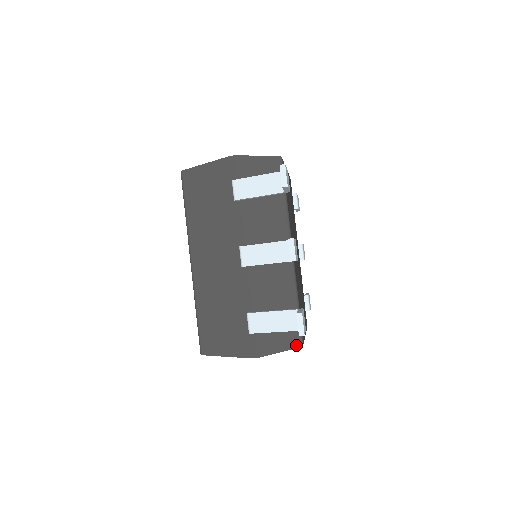
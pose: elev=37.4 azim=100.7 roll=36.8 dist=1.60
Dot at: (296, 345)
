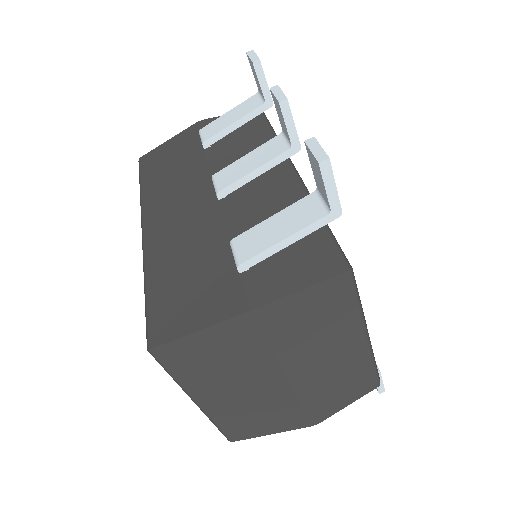
Dot at: (337, 270)
